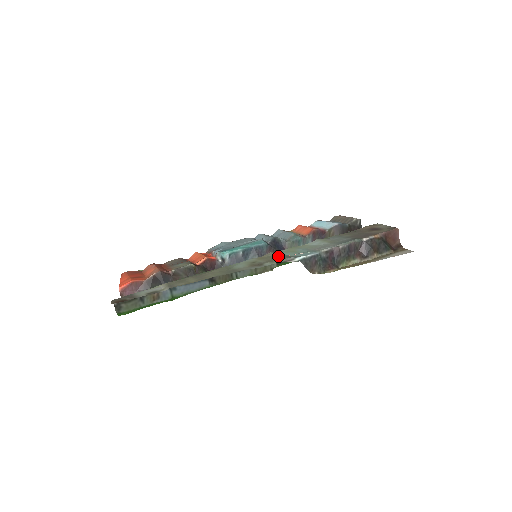
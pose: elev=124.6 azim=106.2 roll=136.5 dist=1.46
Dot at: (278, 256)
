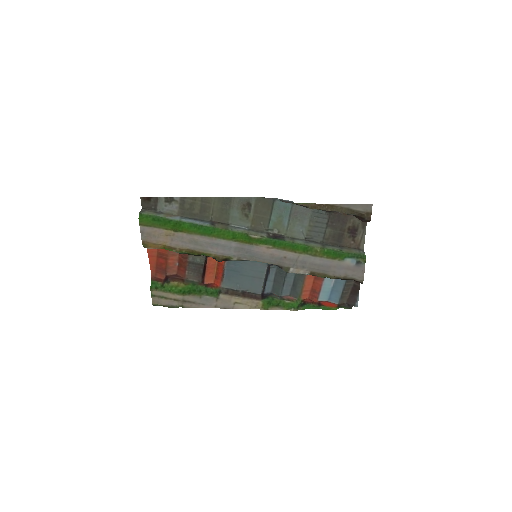
Dot at: (265, 213)
